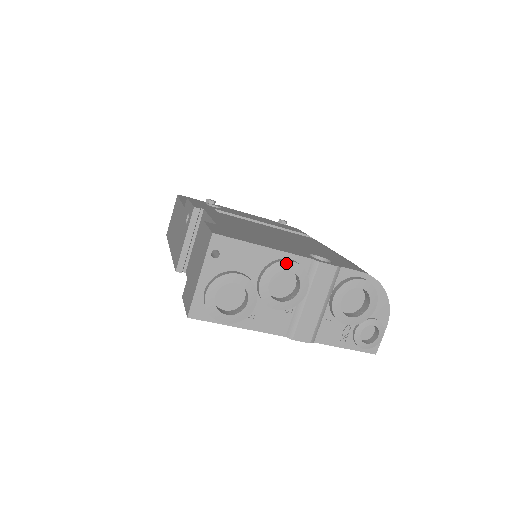
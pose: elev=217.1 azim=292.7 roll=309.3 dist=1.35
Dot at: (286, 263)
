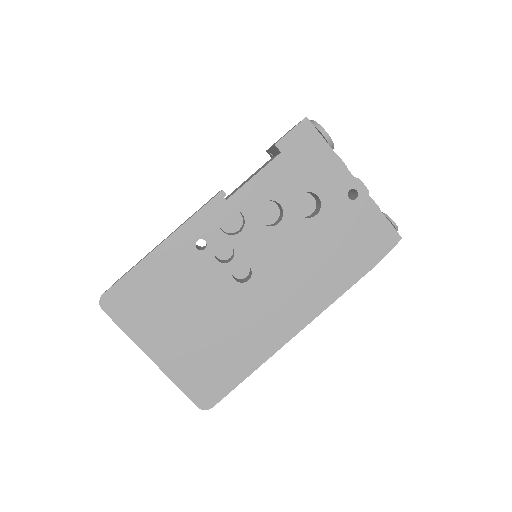
Dot at: occluded
